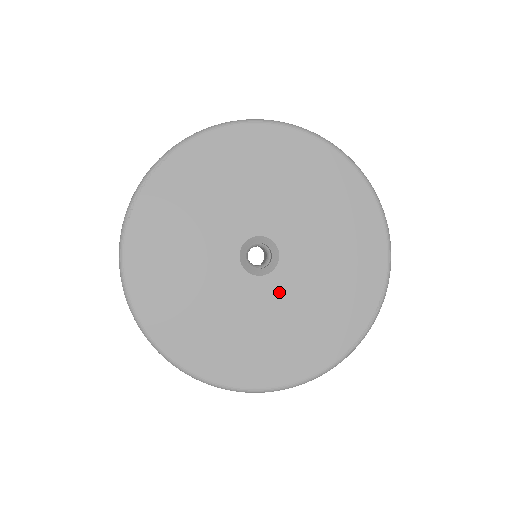
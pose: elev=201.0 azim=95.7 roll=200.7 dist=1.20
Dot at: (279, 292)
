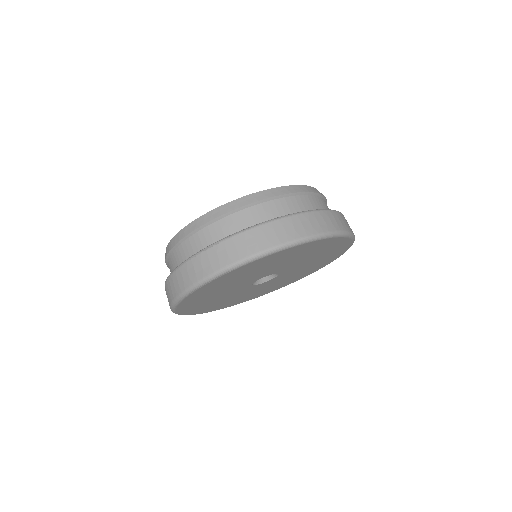
Dot at: (266, 284)
